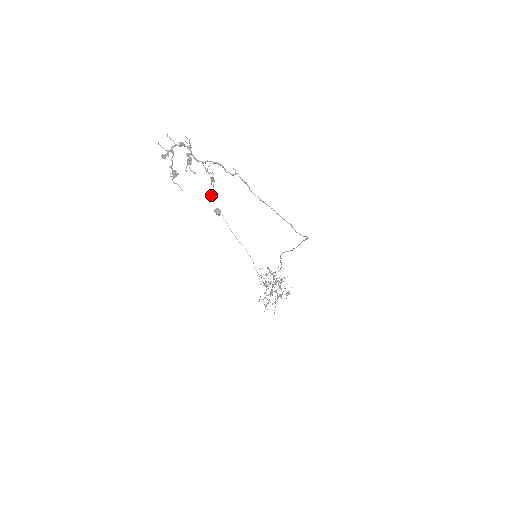
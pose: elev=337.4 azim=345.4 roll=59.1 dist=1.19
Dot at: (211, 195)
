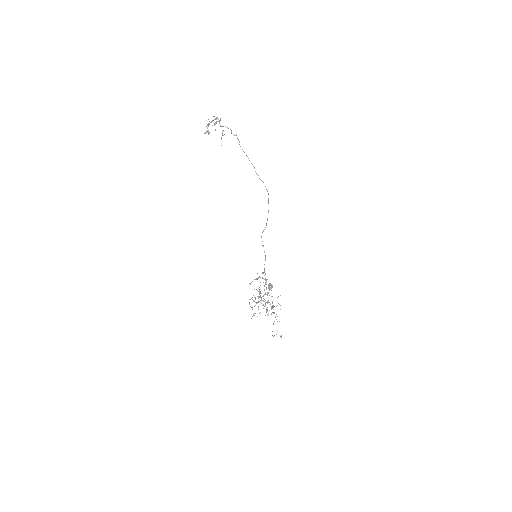
Dot at: occluded
